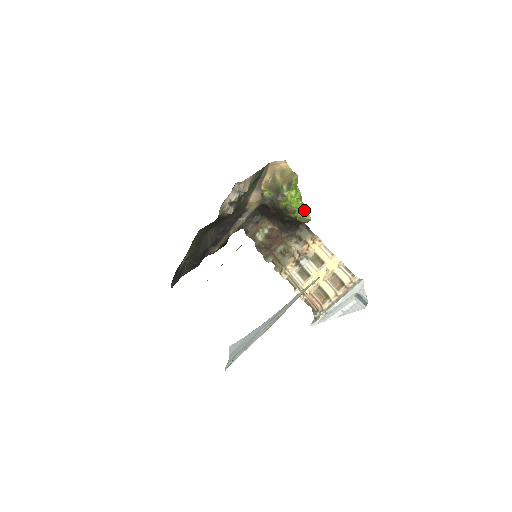
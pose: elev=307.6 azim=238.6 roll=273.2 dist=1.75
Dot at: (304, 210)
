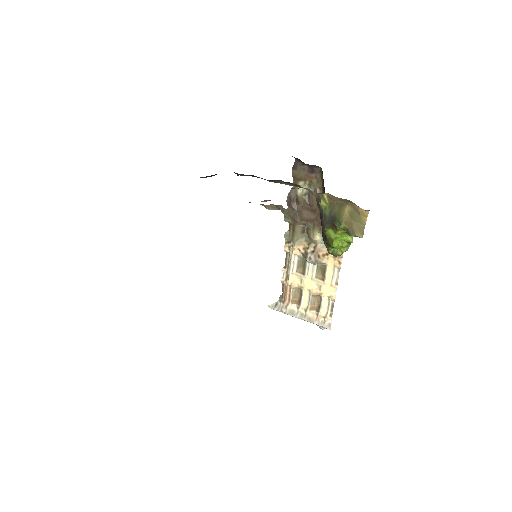
Dot at: (347, 244)
